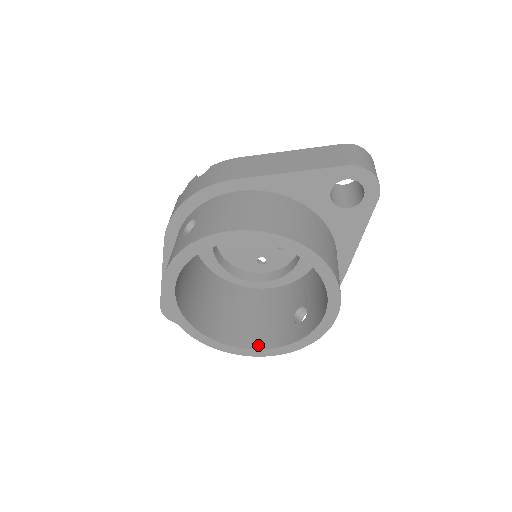
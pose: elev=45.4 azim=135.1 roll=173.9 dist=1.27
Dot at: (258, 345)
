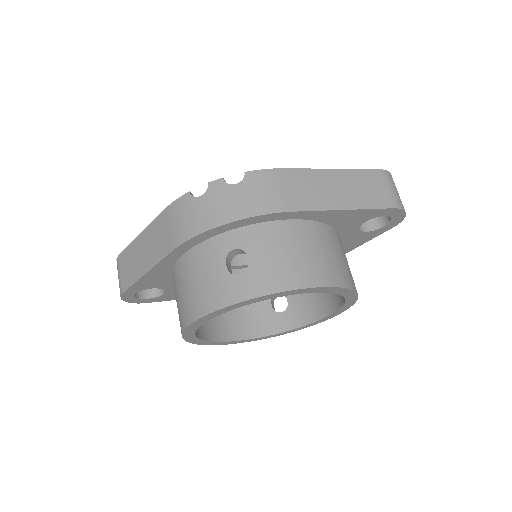
Dot at: (242, 335)
